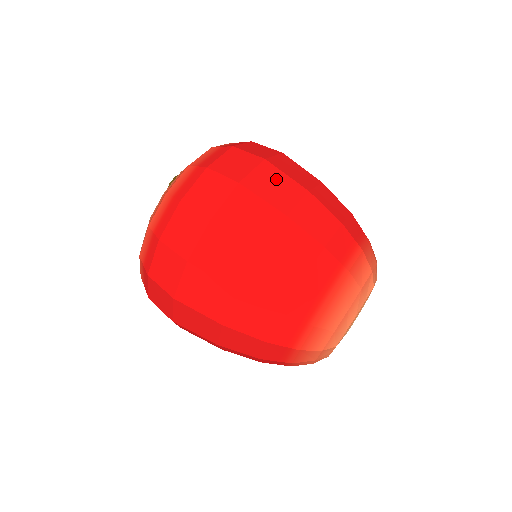
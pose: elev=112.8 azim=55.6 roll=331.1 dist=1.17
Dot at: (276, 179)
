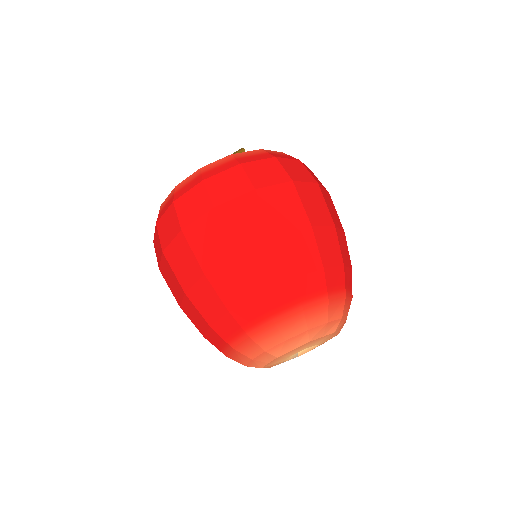
Dot at: (252, 214)
